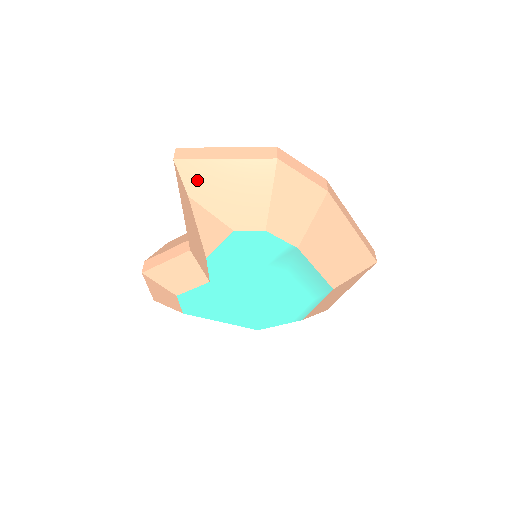
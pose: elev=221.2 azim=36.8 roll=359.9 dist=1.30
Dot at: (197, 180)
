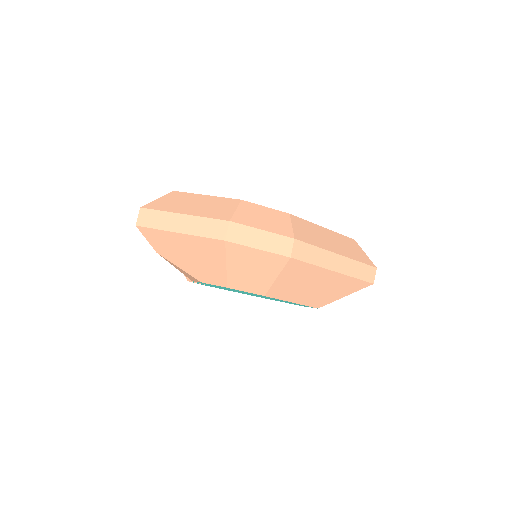
Dot at: (160, 243)
